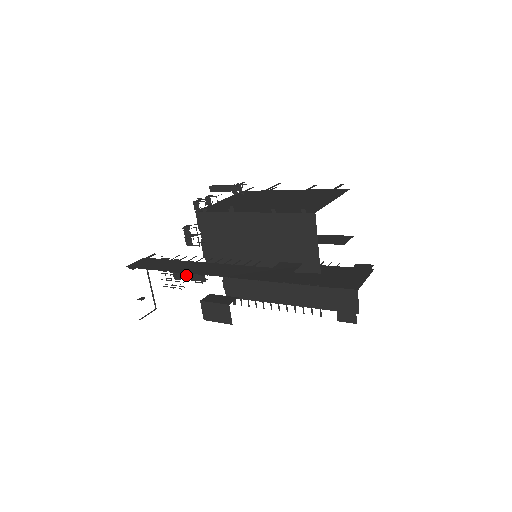
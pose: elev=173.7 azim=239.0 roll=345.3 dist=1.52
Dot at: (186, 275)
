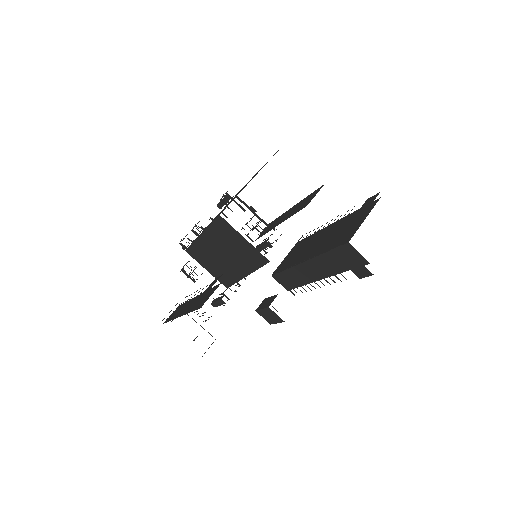
Dot at: (216, 303)
